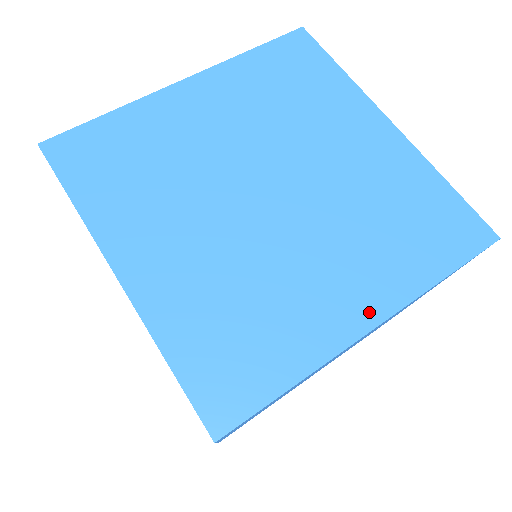
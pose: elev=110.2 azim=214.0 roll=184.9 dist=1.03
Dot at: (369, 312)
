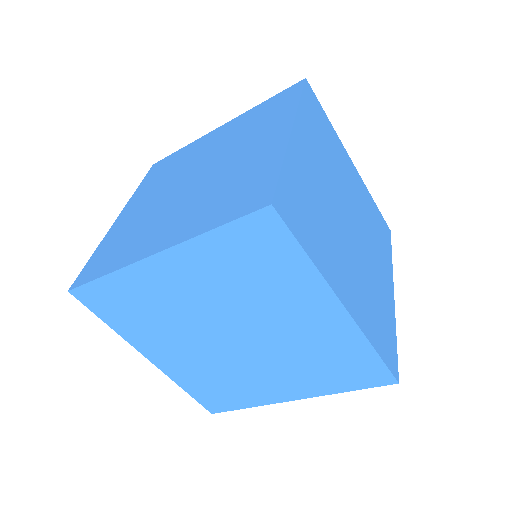
Dot at: (162, 245)
